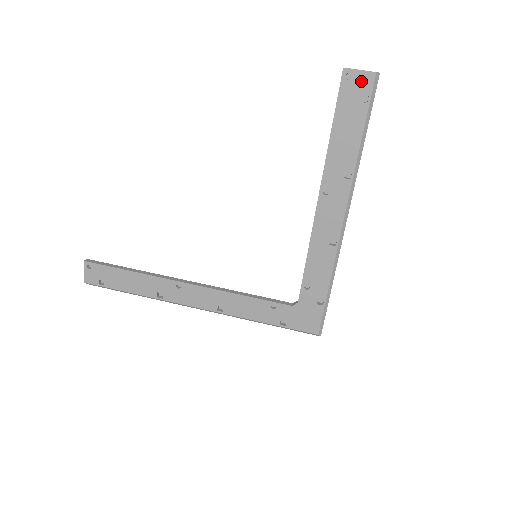
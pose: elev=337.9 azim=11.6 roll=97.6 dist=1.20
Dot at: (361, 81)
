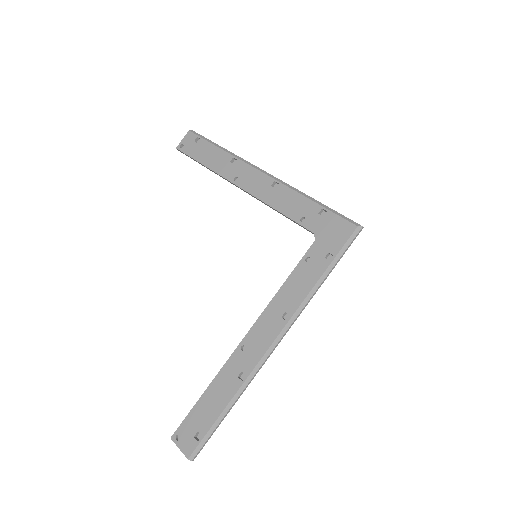
Dot at: (188, 140)
